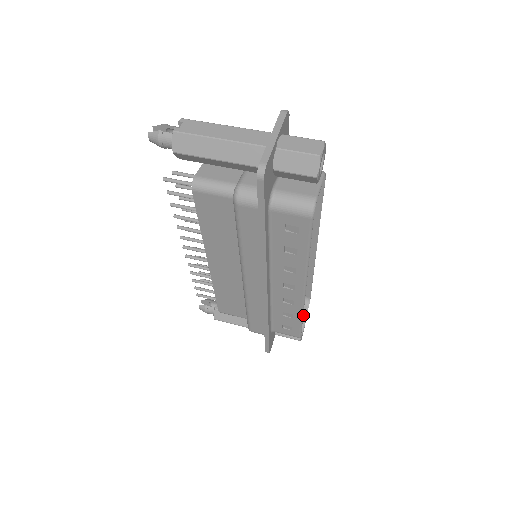
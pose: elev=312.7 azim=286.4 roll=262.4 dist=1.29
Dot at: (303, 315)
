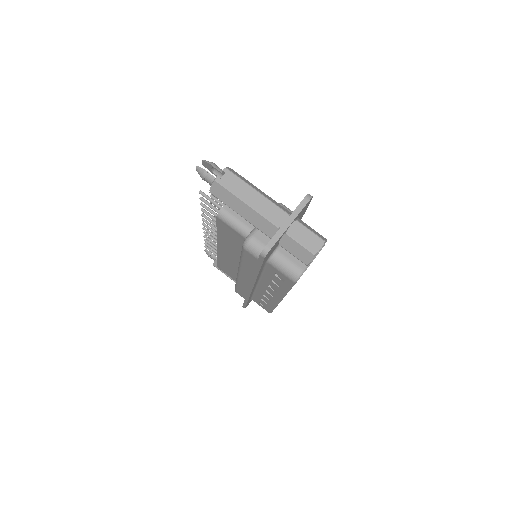
Dot at: occluded
